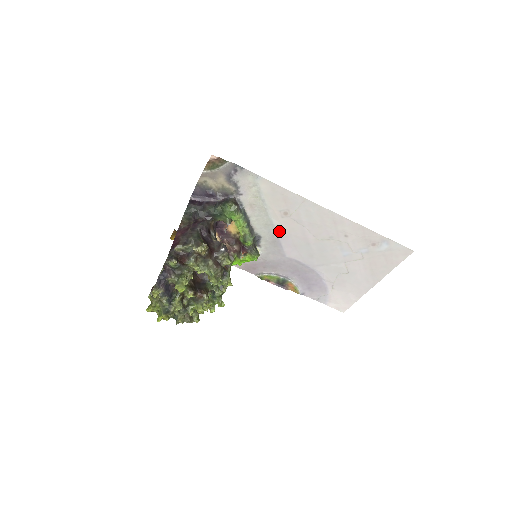
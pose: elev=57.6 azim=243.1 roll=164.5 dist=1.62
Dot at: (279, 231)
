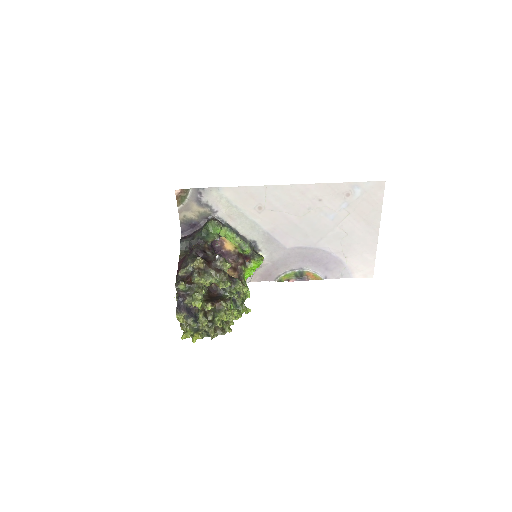
Dot at: (266, 227)
